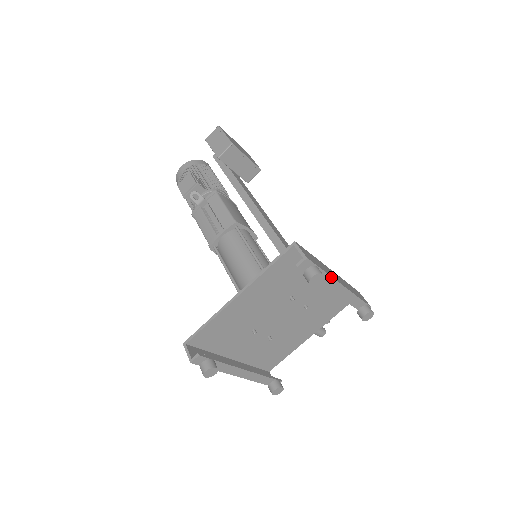
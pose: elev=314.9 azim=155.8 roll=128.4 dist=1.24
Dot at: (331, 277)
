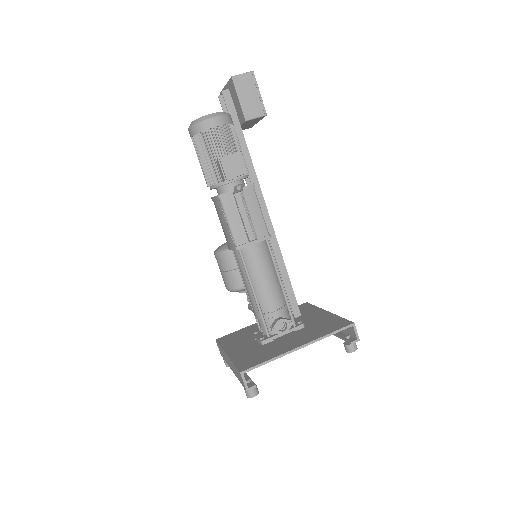
Dot at: (341, 331)
